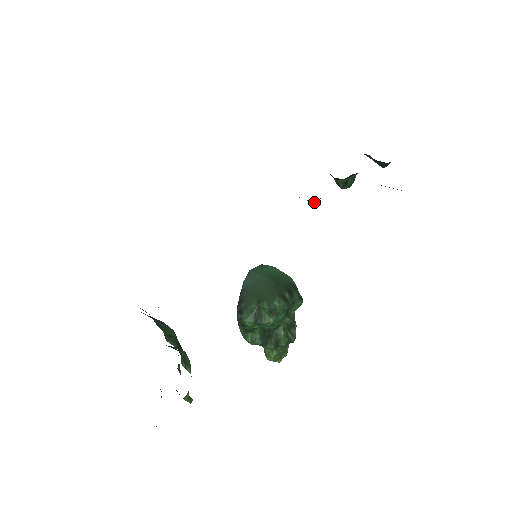
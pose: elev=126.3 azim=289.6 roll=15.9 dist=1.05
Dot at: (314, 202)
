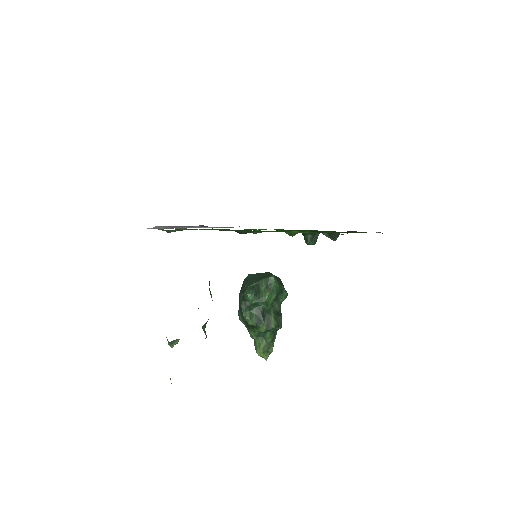
Dot at: (294, 235)
